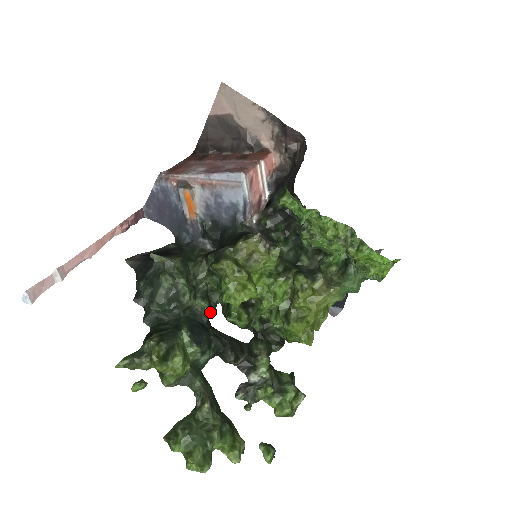
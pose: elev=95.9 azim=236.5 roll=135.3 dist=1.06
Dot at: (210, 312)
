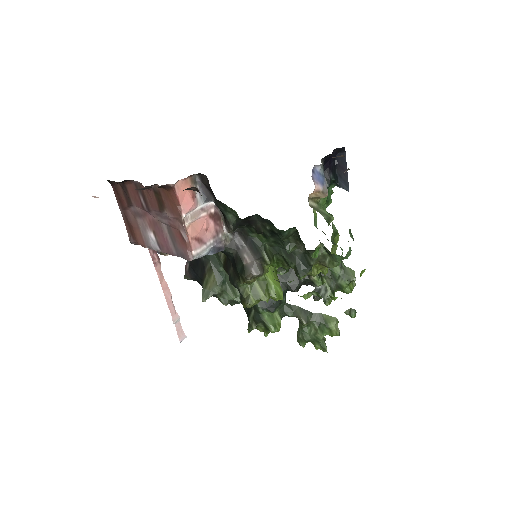
Dot at: occluded
